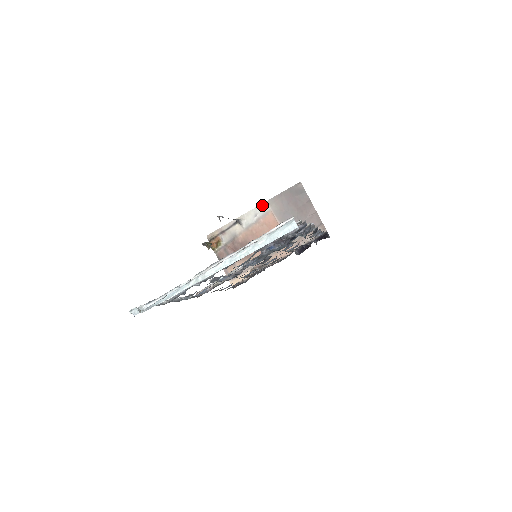
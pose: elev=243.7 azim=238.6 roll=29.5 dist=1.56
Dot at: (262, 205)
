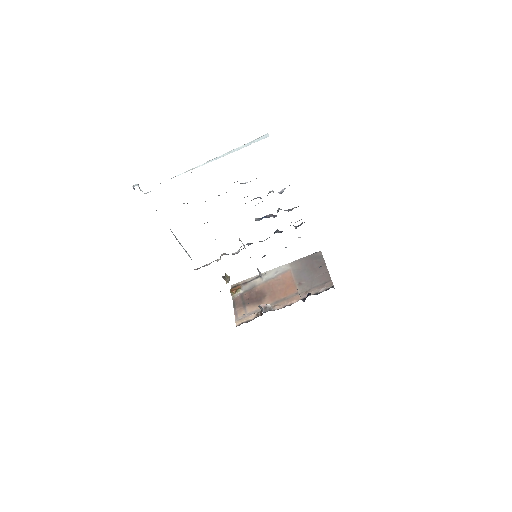
Dot at: (284, 265)
